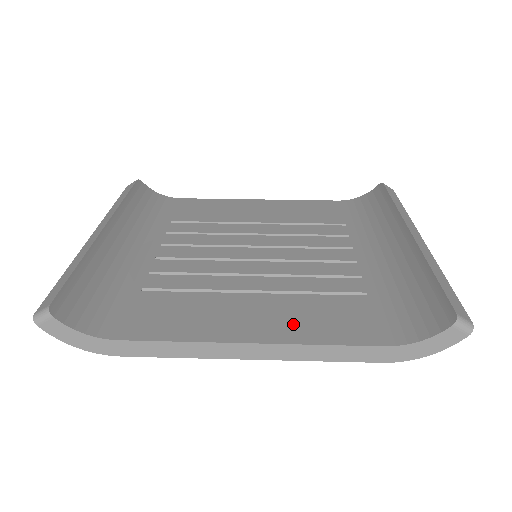
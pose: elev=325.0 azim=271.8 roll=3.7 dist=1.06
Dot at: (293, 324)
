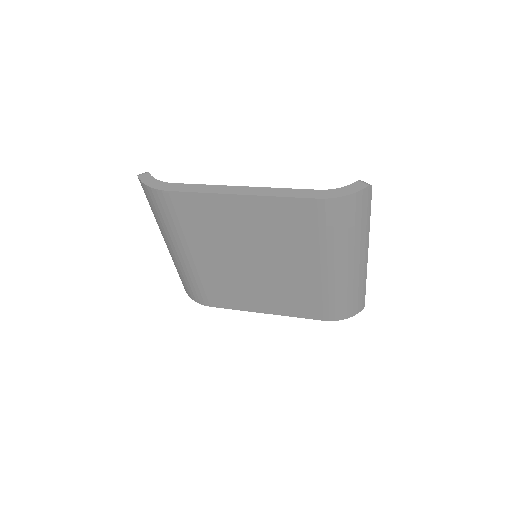
Dot at: occluded
